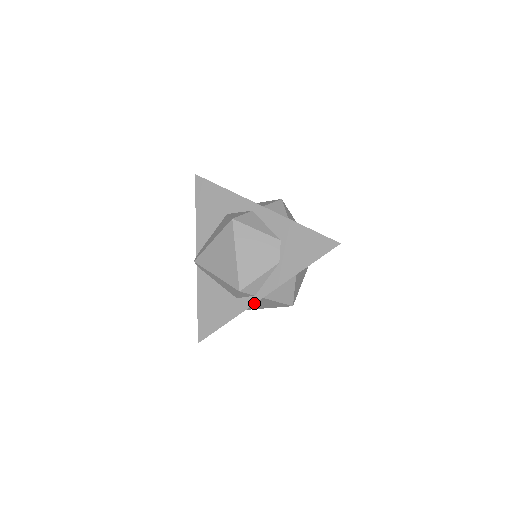
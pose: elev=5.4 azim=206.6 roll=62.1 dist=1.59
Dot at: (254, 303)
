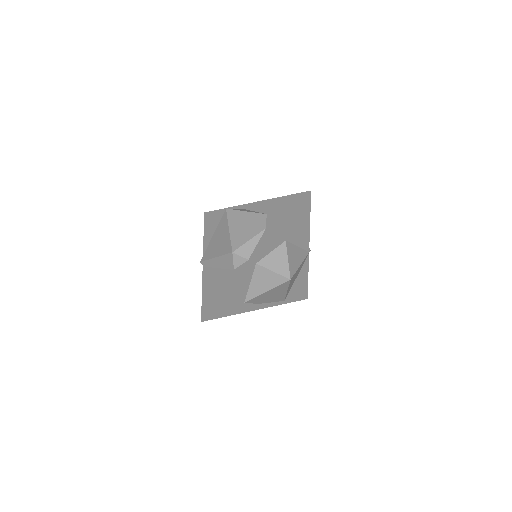
Dot at: (248, 265)
